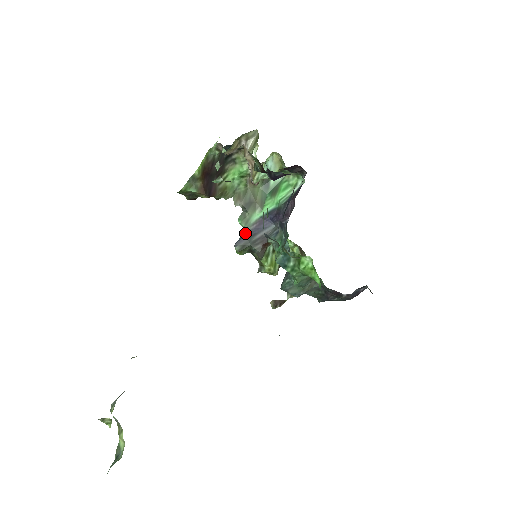
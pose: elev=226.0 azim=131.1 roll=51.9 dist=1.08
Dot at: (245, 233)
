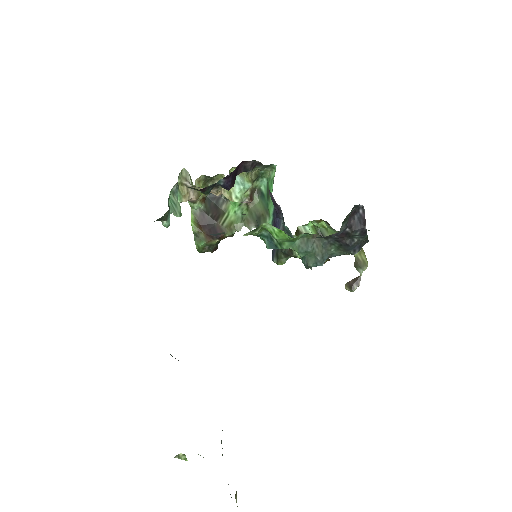
Dot at: occluded
